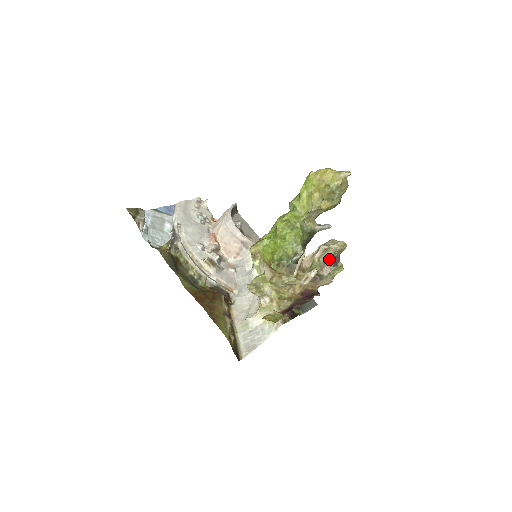
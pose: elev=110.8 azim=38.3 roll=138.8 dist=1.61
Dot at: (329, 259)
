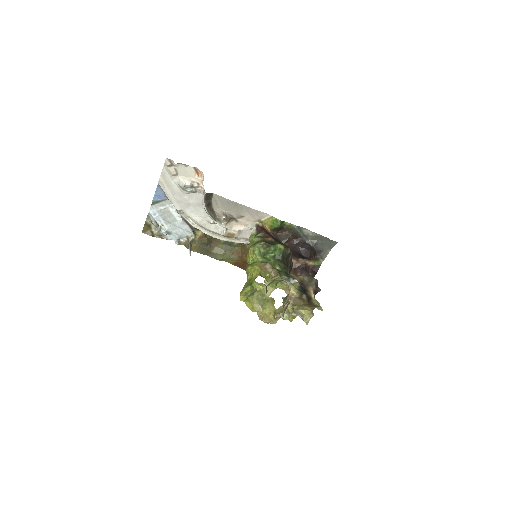
Dot at: occluded
